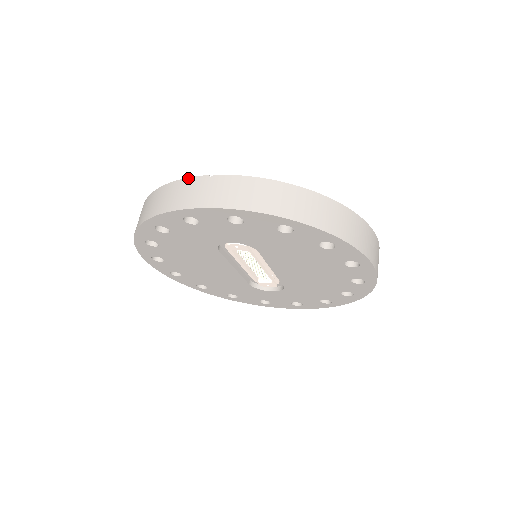
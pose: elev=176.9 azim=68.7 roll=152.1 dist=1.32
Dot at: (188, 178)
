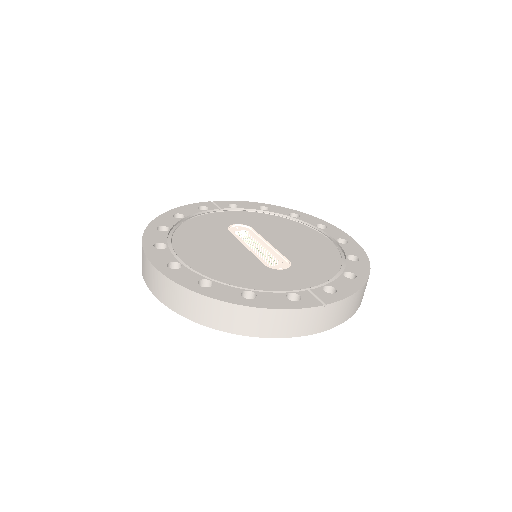
Dot at: (304, 309)
